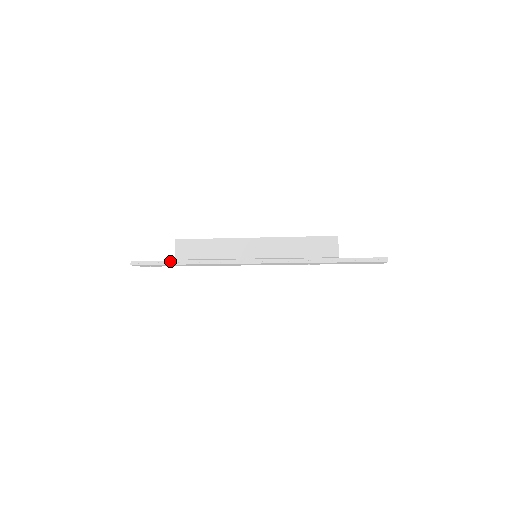
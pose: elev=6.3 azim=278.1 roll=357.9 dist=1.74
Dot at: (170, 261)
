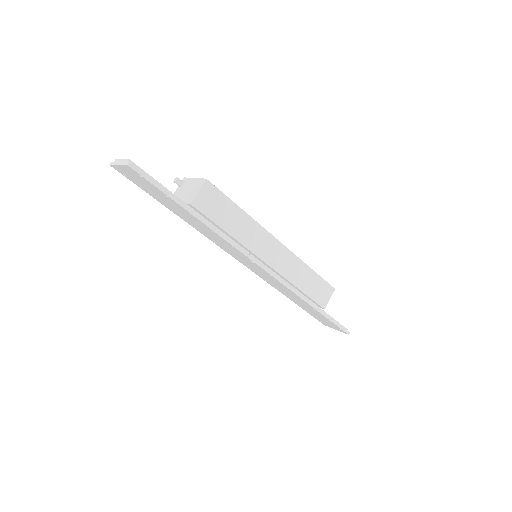
Dot at: (179, 199)
